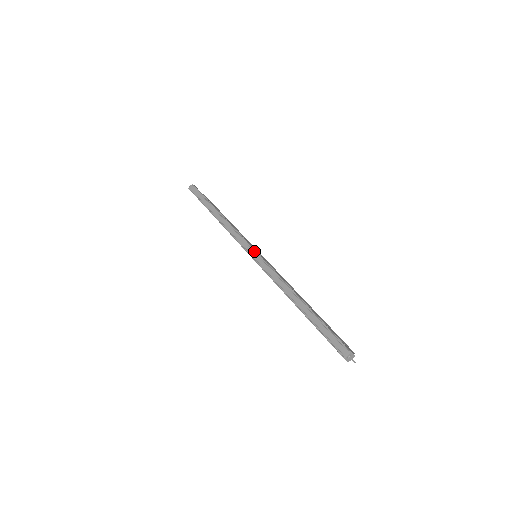
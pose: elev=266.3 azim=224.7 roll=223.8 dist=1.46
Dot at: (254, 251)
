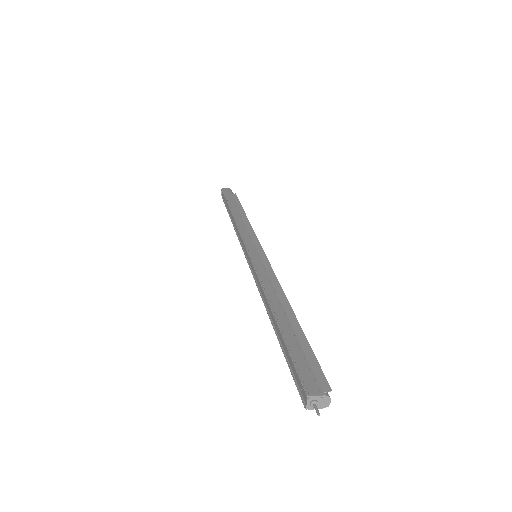
Dot at: (247, 253)
